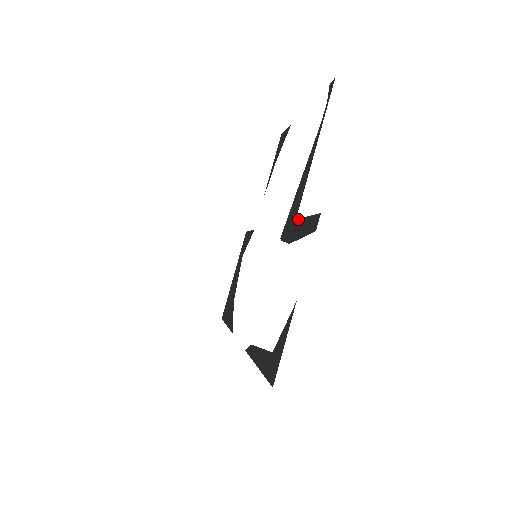
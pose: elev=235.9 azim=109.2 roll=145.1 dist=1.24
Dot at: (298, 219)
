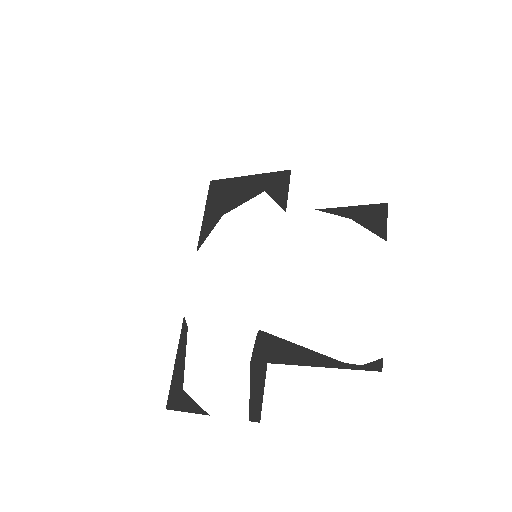
Dot at: (266, 370)
